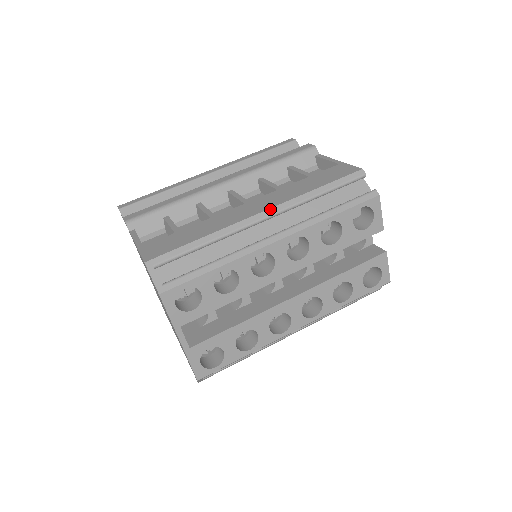
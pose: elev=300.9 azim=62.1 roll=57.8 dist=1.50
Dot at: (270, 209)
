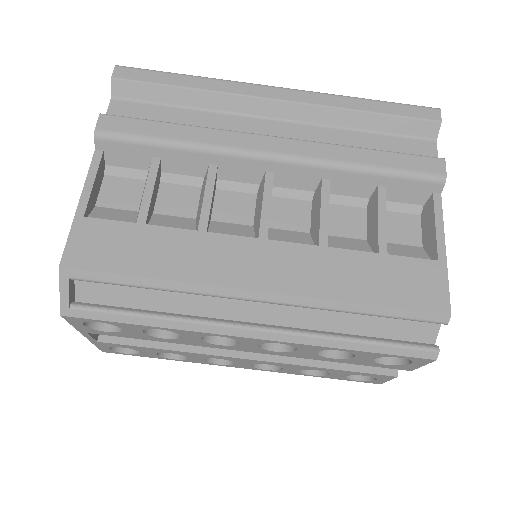
Dot at: (273, 294)
